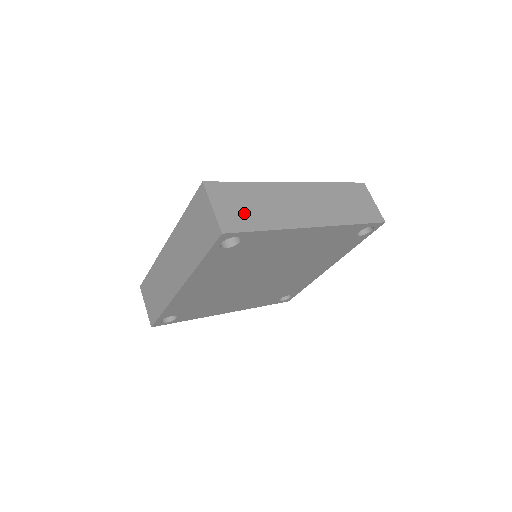
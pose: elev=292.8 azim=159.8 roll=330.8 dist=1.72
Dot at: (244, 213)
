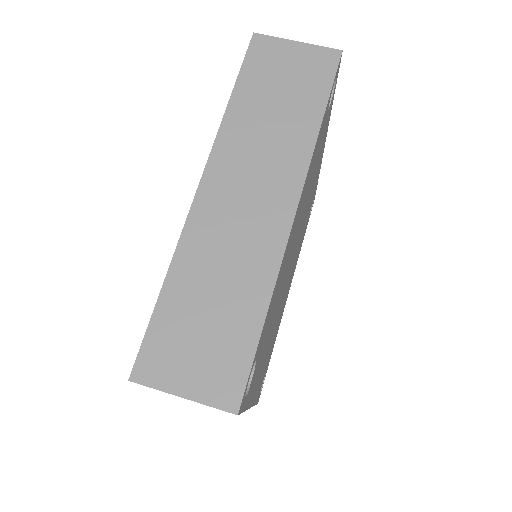
Dot at: (217, 340)
